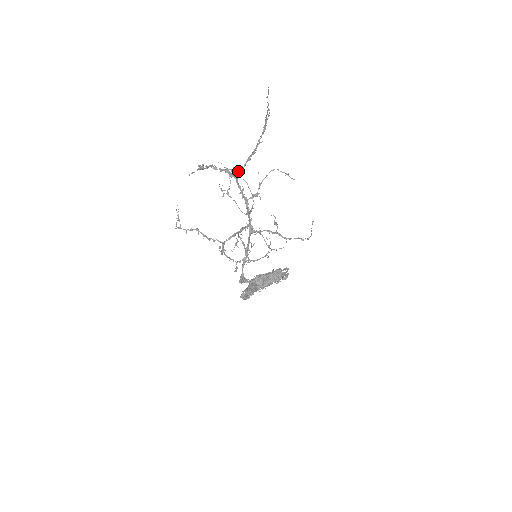
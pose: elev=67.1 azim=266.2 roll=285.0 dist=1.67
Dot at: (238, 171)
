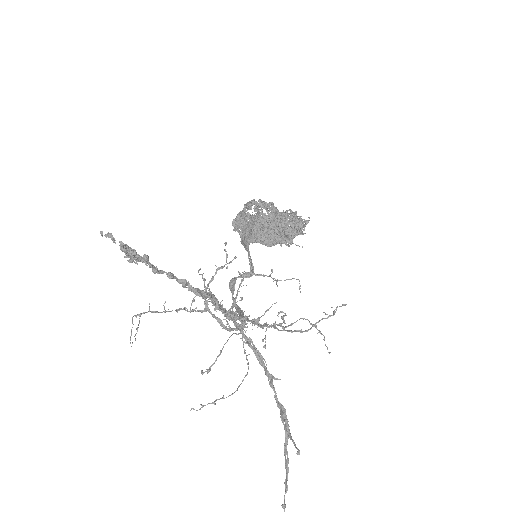
Dot at: occluded
